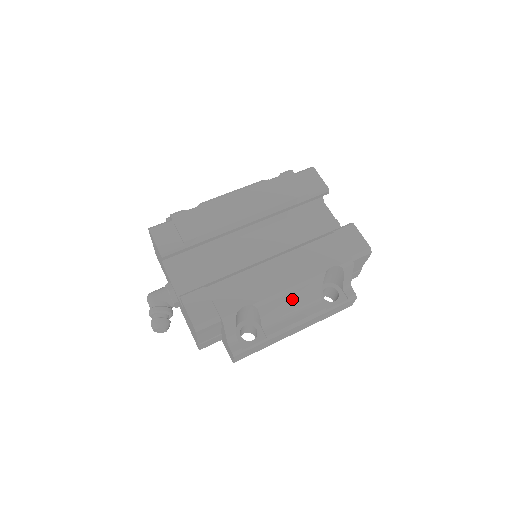
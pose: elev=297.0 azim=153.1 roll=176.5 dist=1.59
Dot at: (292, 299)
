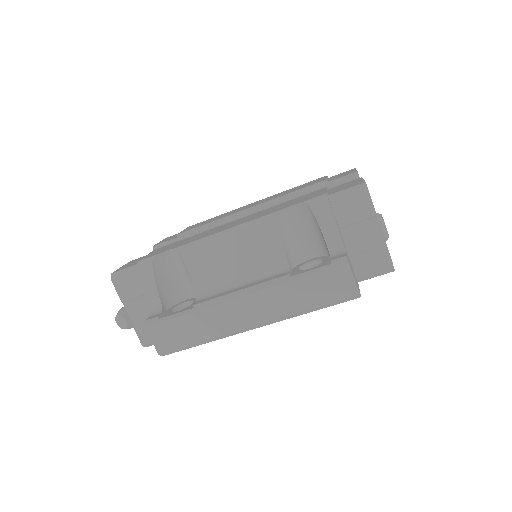
Dot at: (233, 251)
